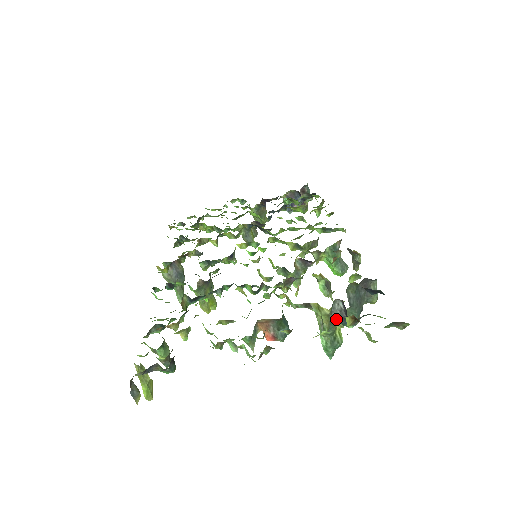
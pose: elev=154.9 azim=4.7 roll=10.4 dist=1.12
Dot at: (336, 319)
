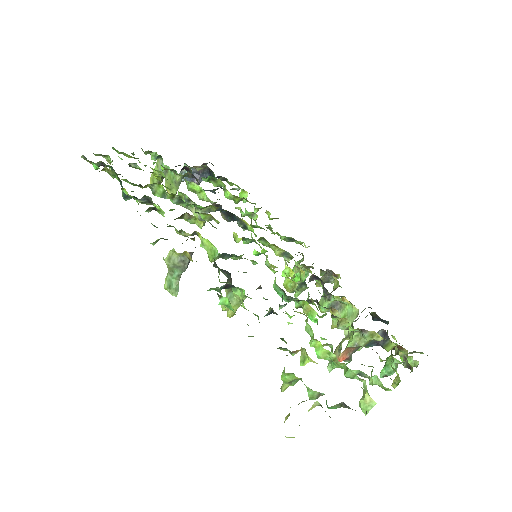
Dot at: (370, 342)
